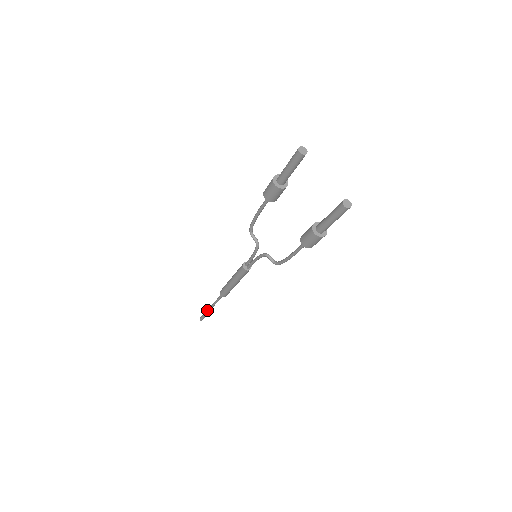
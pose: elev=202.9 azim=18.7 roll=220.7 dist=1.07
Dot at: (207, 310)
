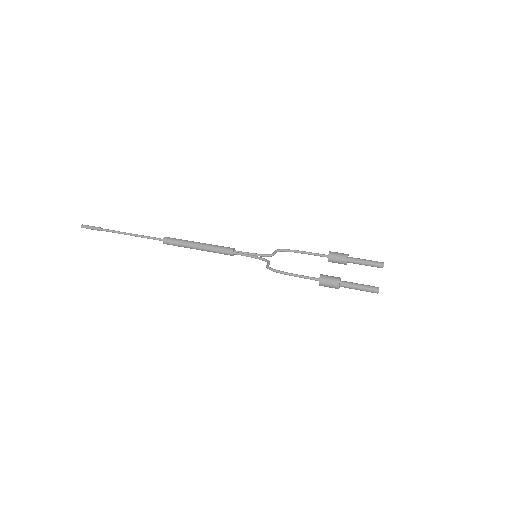
Dot at: occluded
